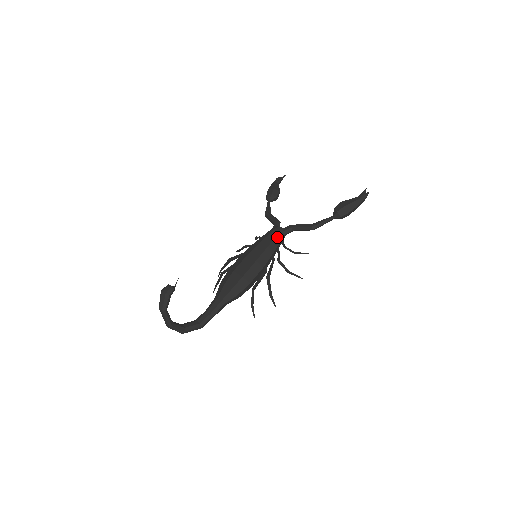
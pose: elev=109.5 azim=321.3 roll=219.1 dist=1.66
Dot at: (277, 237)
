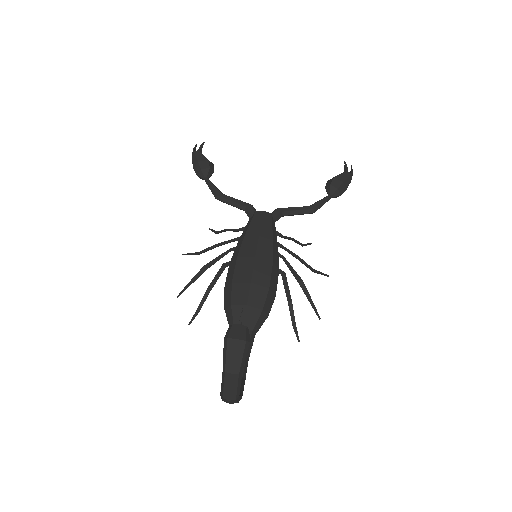
Dot at: (273, 226)
